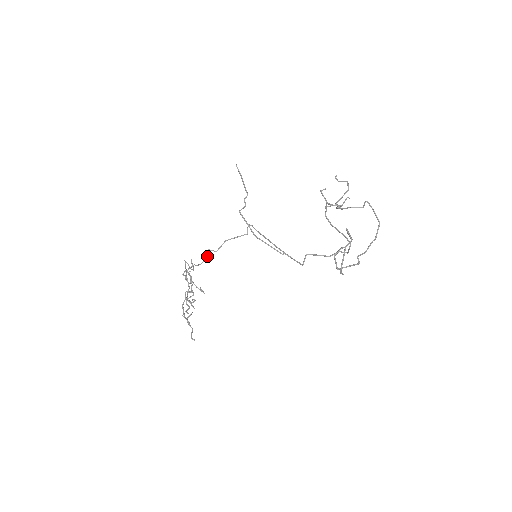
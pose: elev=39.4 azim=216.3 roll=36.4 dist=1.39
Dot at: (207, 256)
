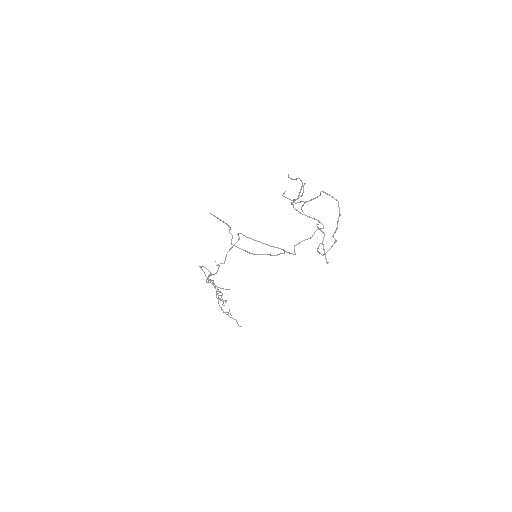
Dot at: (218, 267)
